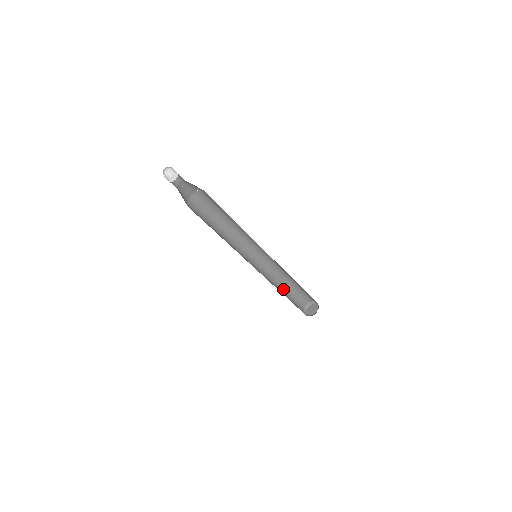
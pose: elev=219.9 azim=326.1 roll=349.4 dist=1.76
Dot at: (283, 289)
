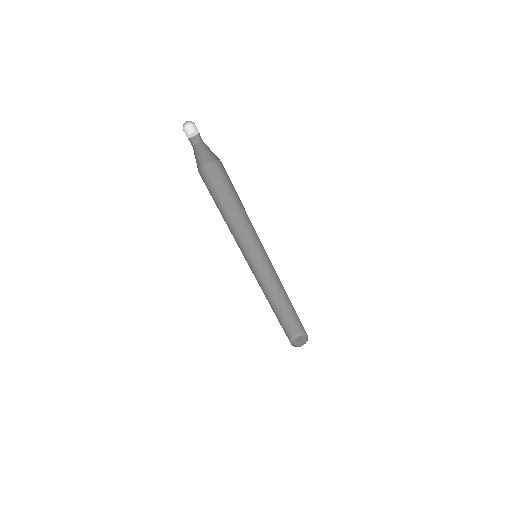
Dot at: occluded
